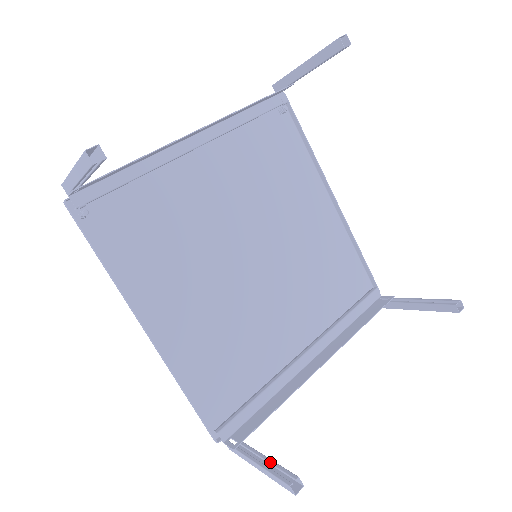
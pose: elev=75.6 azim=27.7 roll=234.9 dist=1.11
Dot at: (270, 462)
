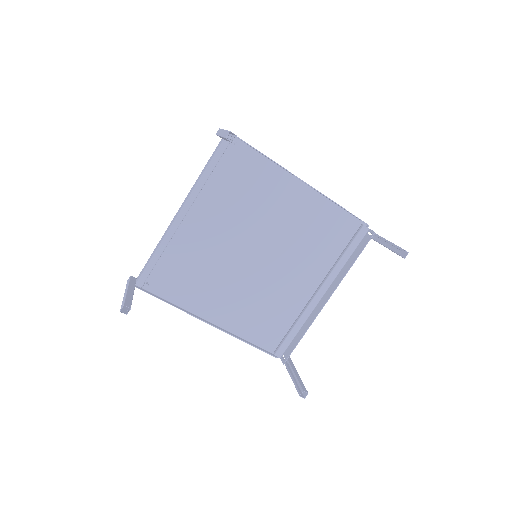
Dot at: (295, 378)
